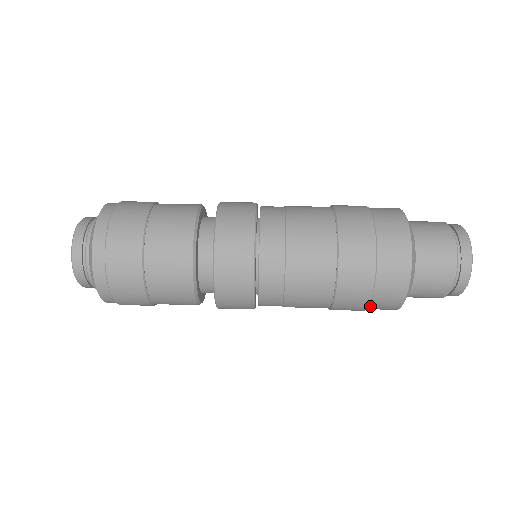
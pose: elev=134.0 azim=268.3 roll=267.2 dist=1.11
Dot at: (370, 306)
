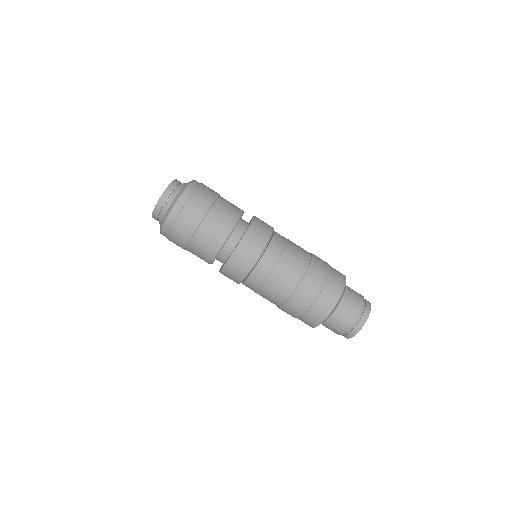
Dot at: (298, 318)
